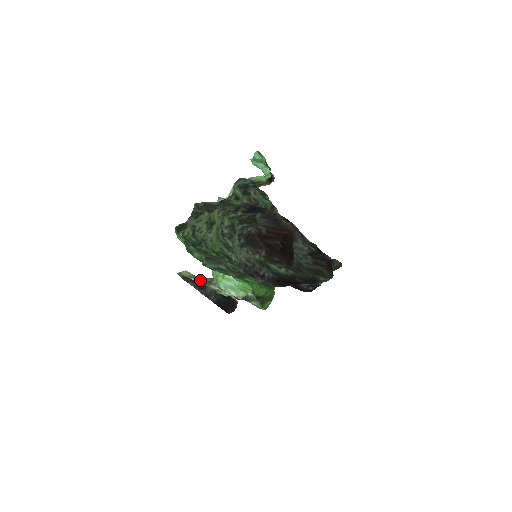
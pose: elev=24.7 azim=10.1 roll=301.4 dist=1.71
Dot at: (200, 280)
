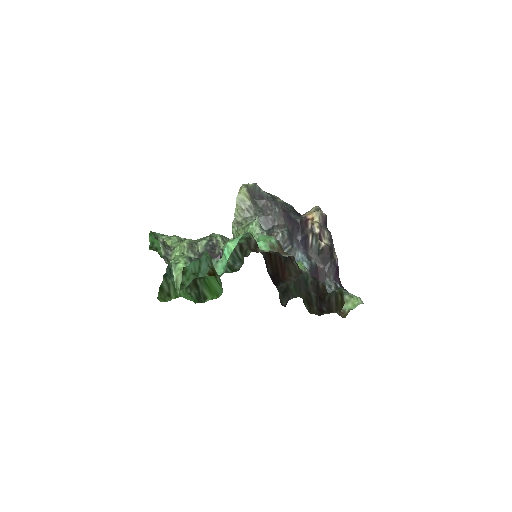
Dot at: (239, 213)
